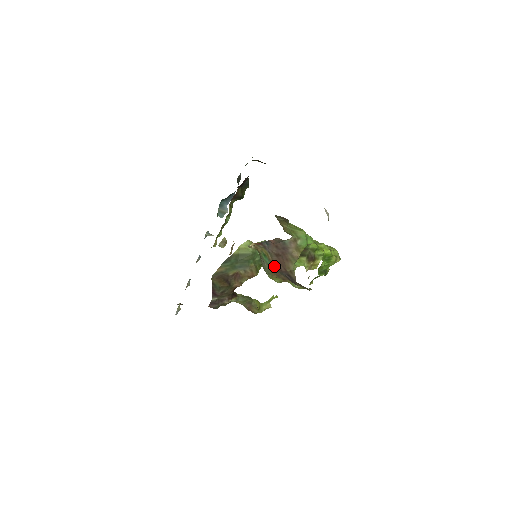
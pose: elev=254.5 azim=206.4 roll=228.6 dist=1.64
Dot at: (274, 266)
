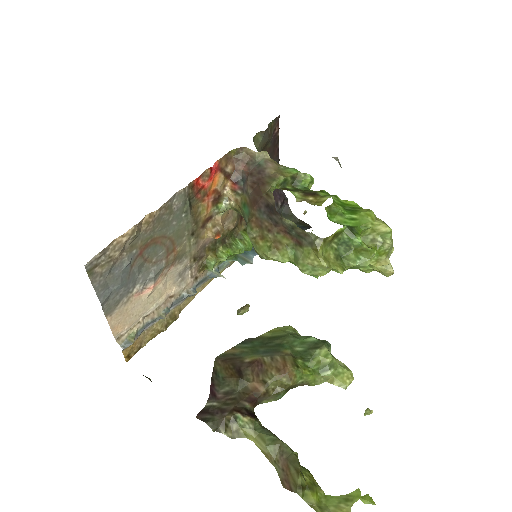
Dot at: (252, 207)
